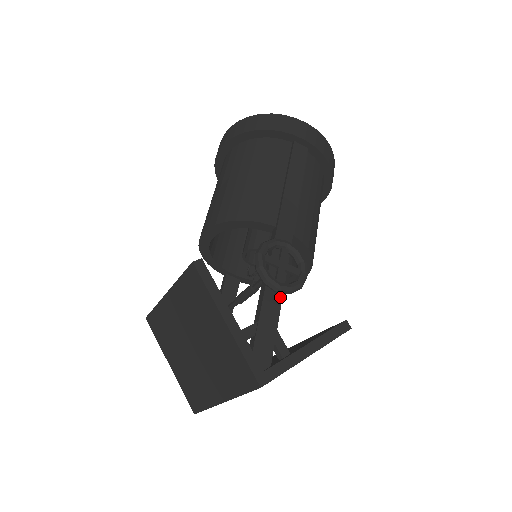
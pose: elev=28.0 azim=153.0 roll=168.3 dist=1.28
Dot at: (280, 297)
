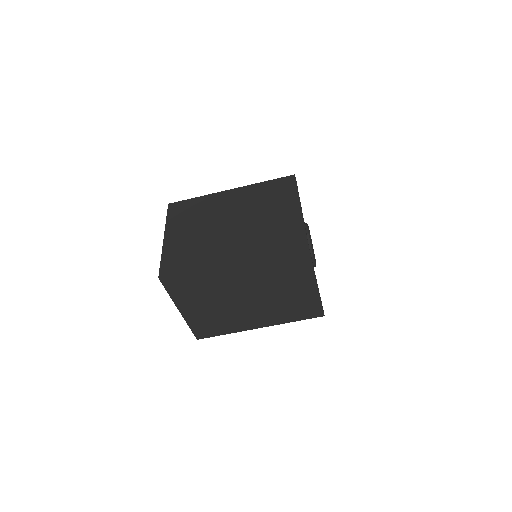
Dot at: occluded
